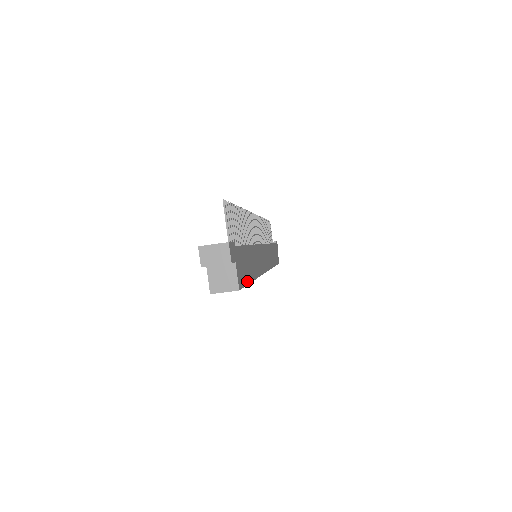
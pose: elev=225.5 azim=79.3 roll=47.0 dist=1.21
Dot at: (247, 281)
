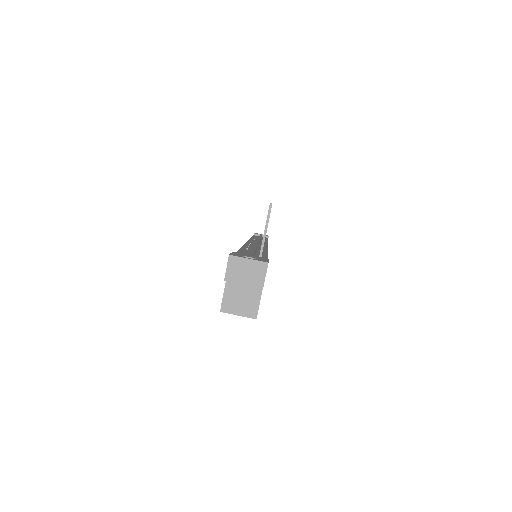
Dot at: occluded
